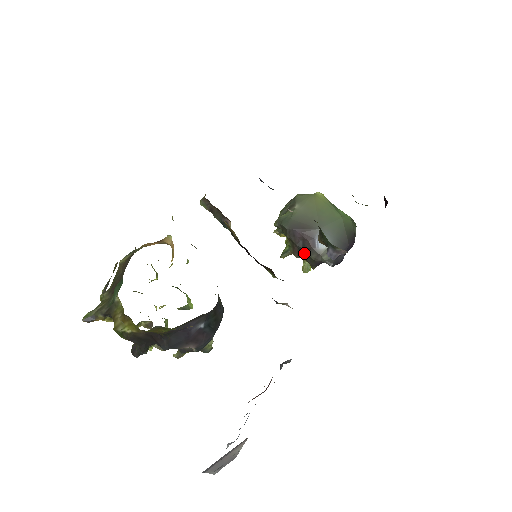
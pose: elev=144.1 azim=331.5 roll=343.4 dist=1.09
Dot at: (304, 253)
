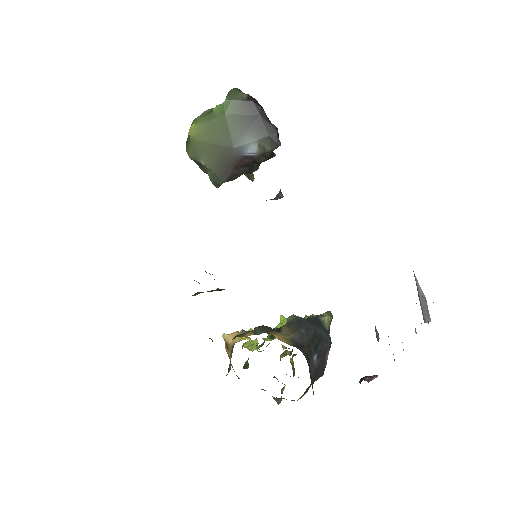
Dot at: (256, 164)
